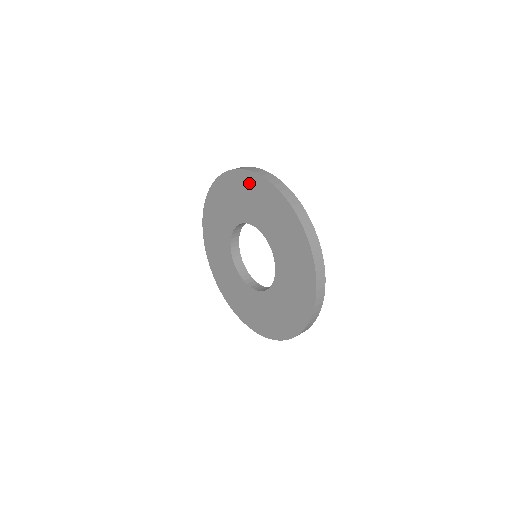
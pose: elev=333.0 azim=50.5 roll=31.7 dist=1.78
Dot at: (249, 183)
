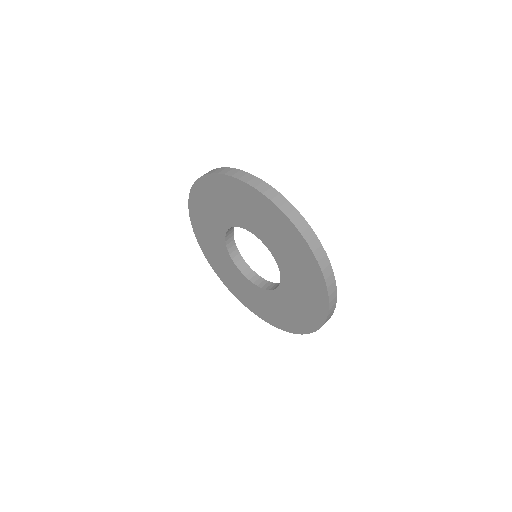
Dot at: (202, 193)
